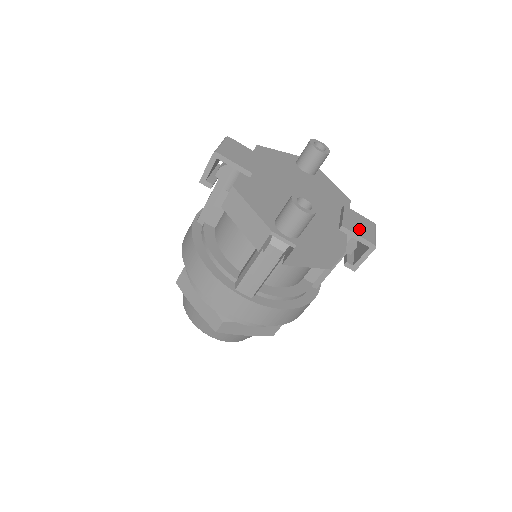
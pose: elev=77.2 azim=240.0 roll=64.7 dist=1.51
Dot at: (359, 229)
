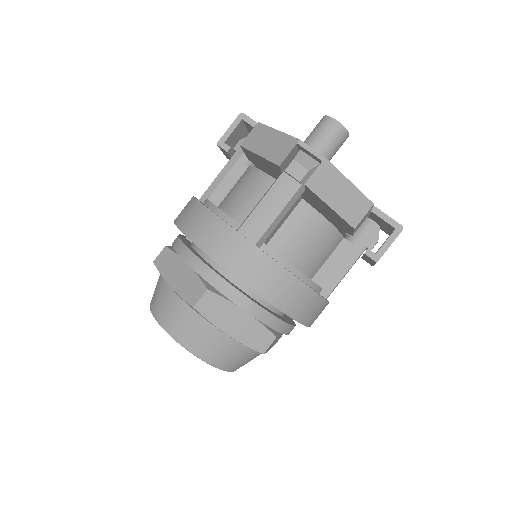
Dot at: occluded
